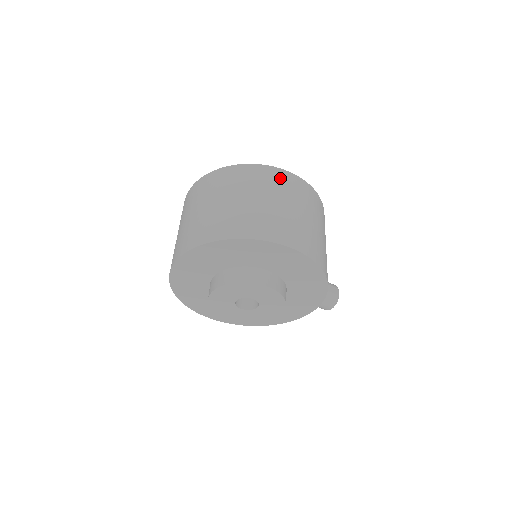
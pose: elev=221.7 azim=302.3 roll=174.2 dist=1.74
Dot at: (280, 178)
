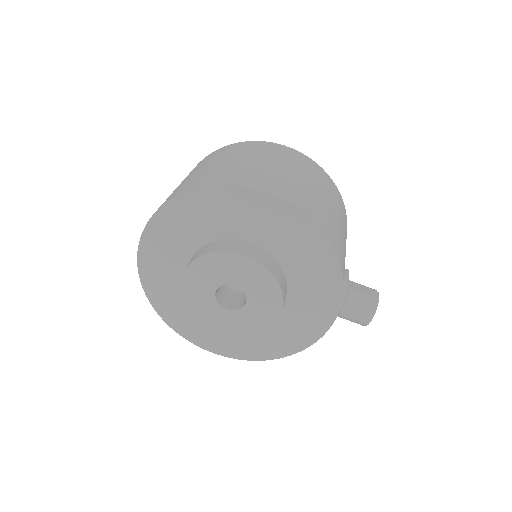
Dot at: (265, 147)
